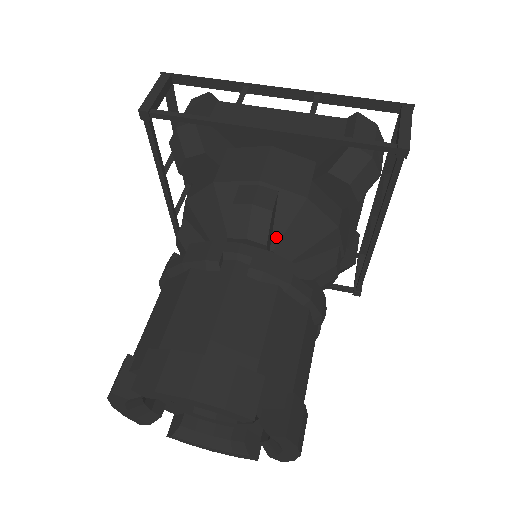
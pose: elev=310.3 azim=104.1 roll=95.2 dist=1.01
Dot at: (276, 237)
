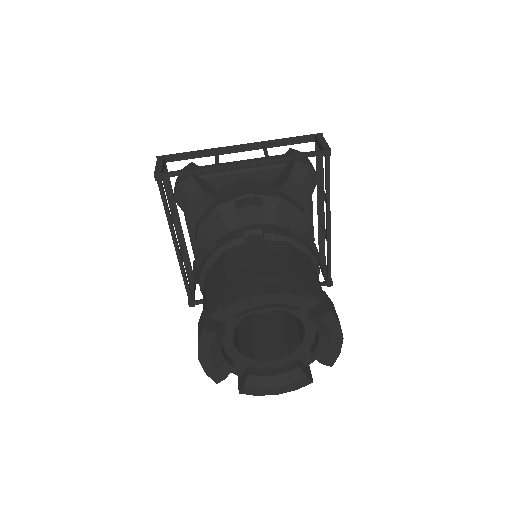
Dot at: occluded
